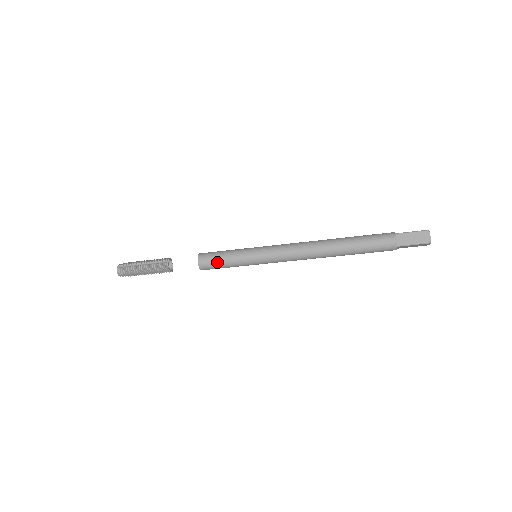
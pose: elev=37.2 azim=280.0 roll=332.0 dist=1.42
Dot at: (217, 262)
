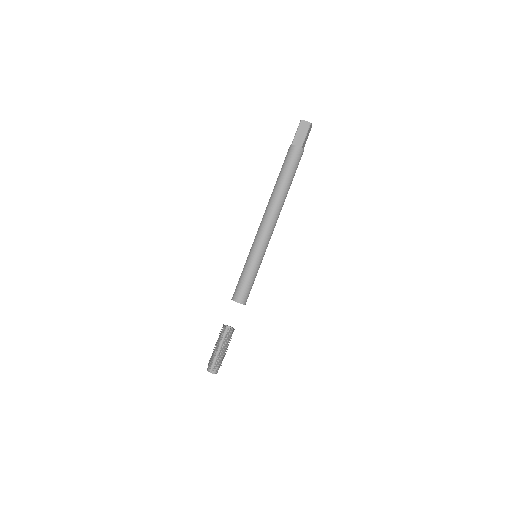
Dot at: (237, 284)
